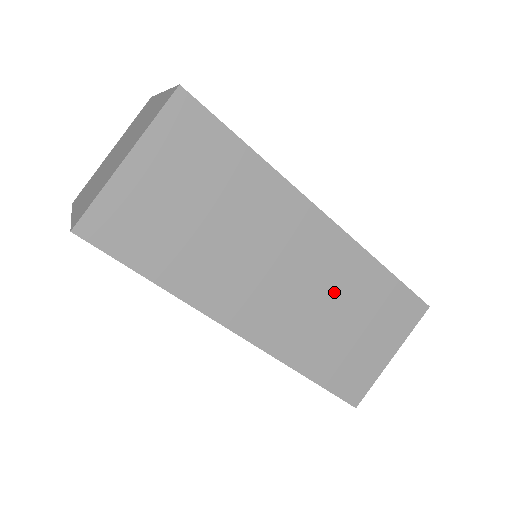
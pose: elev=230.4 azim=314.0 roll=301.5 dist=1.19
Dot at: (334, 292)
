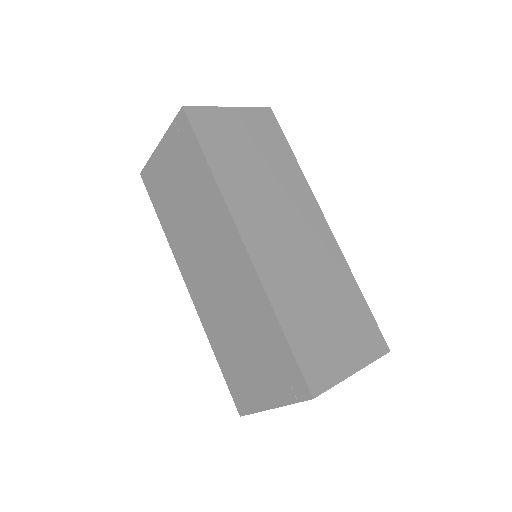
Dot at: (319, 273)
